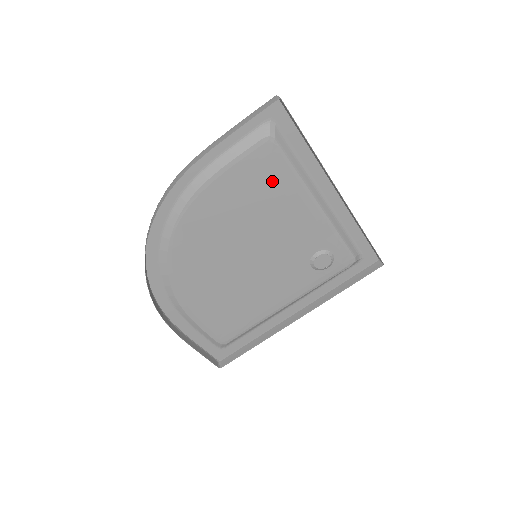
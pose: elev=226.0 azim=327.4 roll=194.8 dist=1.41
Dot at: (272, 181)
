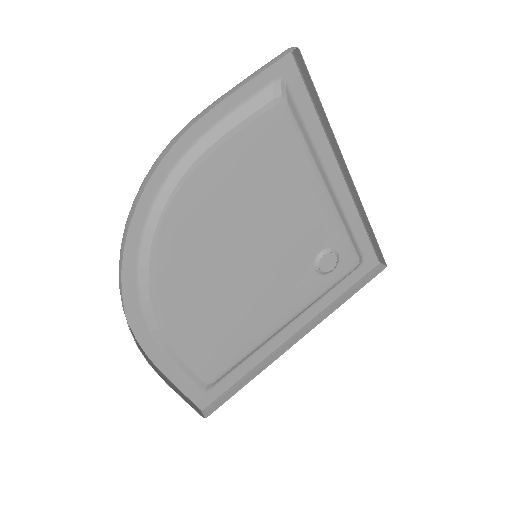
Dot at: (280, 155)
